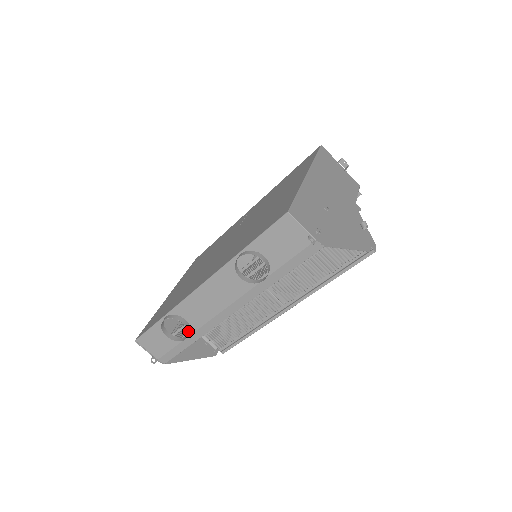
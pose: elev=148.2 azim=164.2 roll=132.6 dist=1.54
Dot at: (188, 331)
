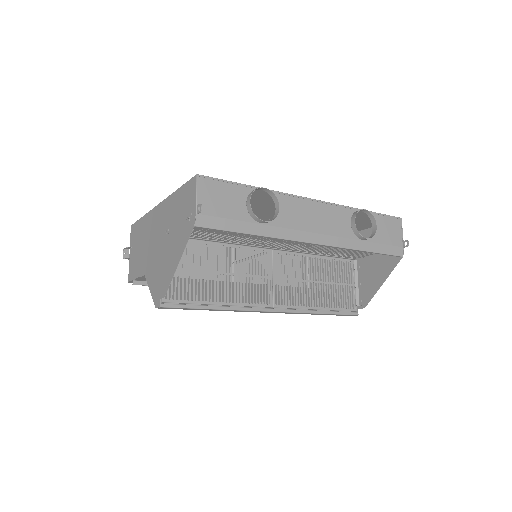
Dot at: (275, 217)
